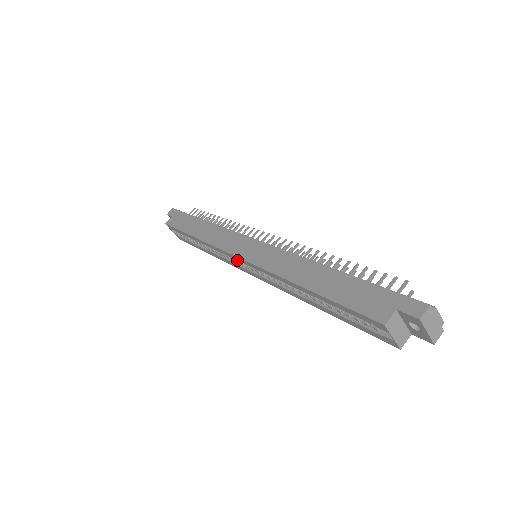
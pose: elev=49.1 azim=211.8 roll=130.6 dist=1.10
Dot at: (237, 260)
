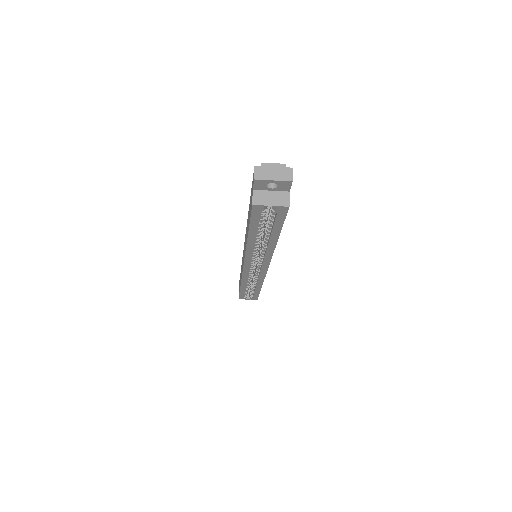
Dot at: (249, 270)
